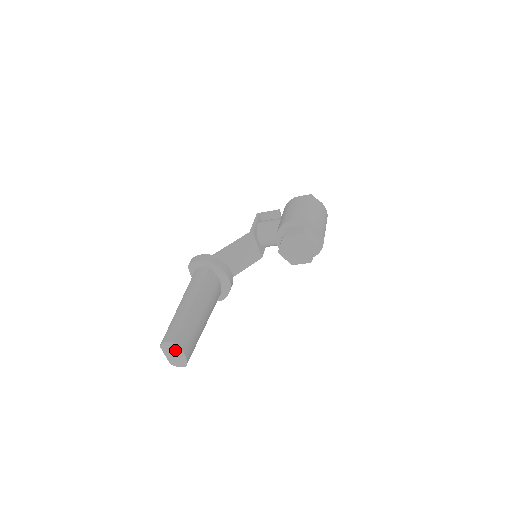
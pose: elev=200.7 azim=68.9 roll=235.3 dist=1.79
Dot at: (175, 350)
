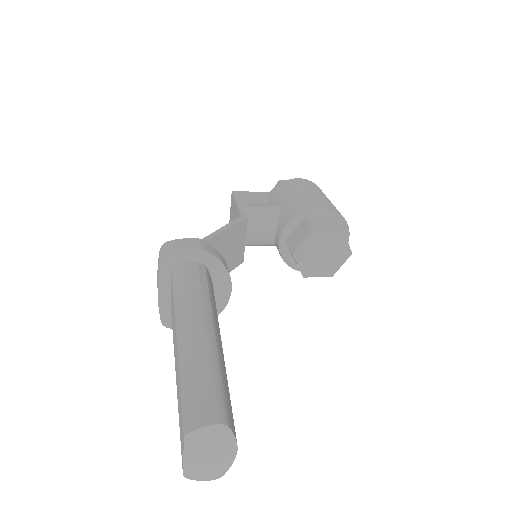
Dot at: (219, 443)
